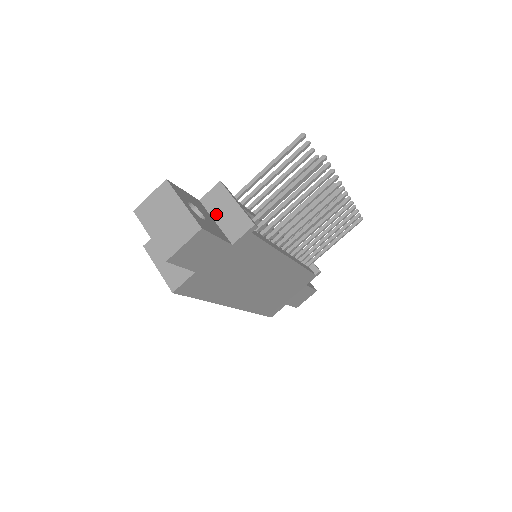
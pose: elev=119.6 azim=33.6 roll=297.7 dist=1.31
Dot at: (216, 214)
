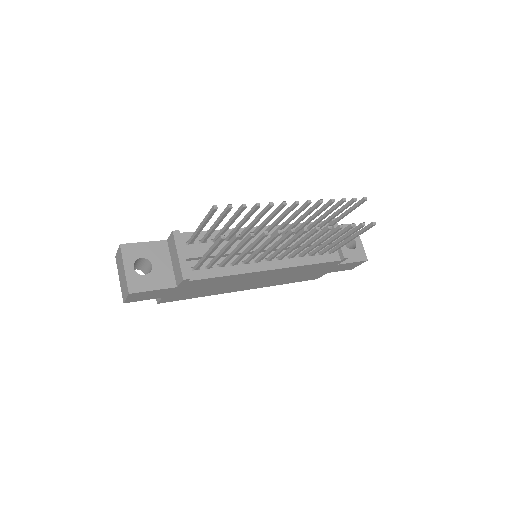
Dot at: (172, 257)
